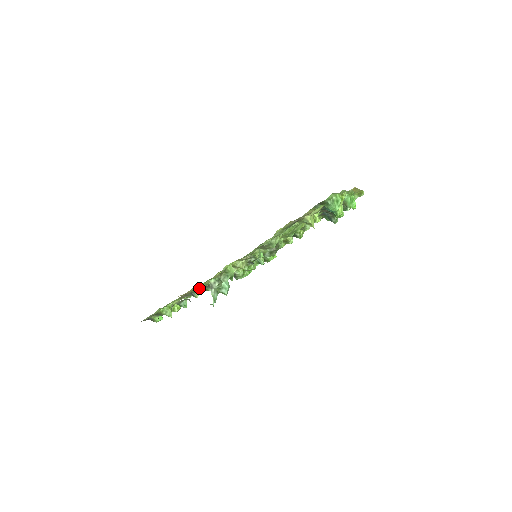
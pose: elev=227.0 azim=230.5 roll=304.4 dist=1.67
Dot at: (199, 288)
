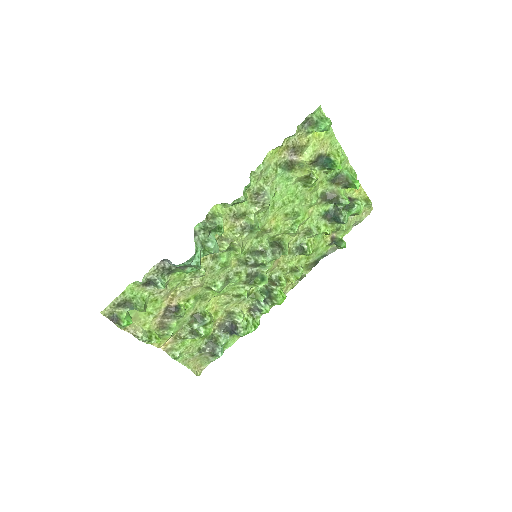
Dot at: (185, 288)
